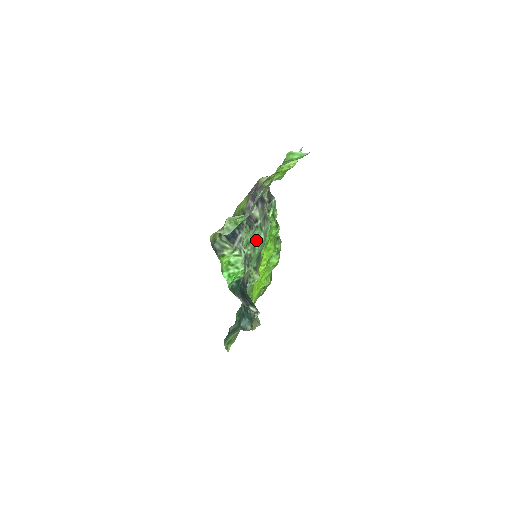
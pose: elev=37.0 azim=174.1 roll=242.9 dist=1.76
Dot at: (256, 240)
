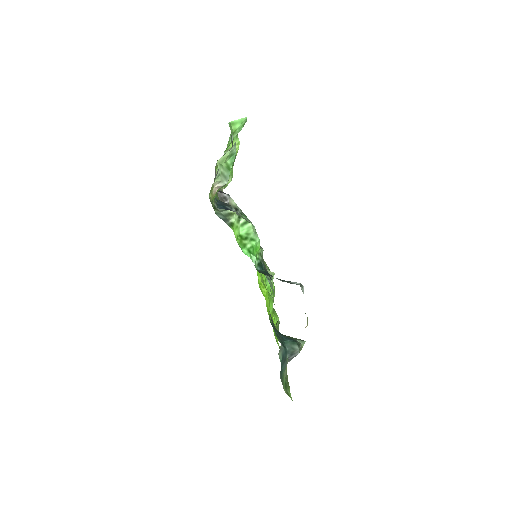
Dot at: occluded
